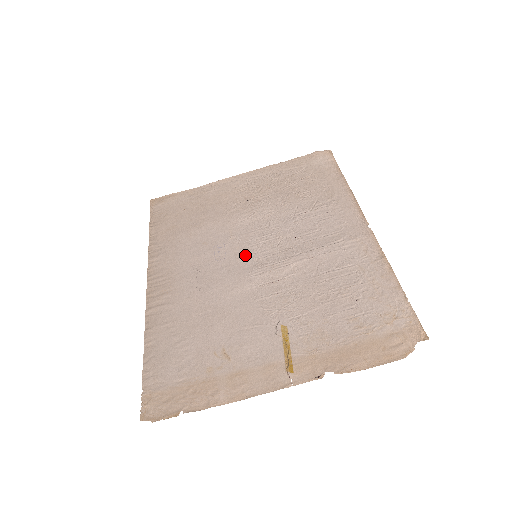
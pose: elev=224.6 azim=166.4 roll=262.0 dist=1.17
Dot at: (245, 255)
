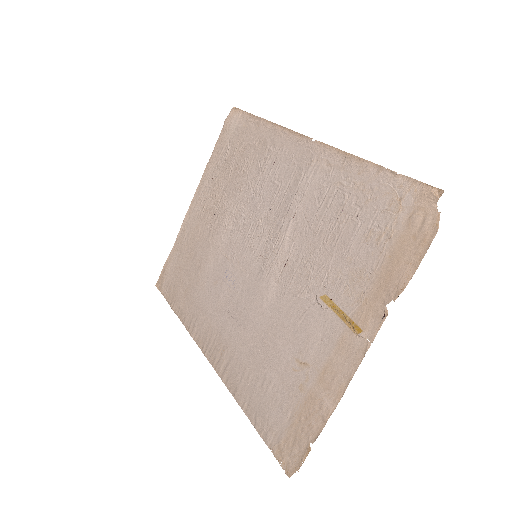
Dot at: (248, 263)
